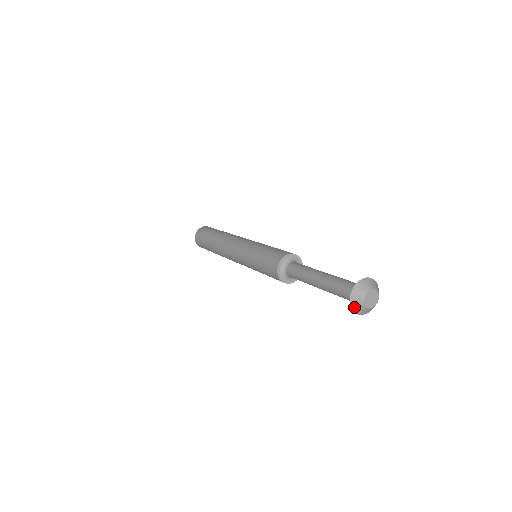
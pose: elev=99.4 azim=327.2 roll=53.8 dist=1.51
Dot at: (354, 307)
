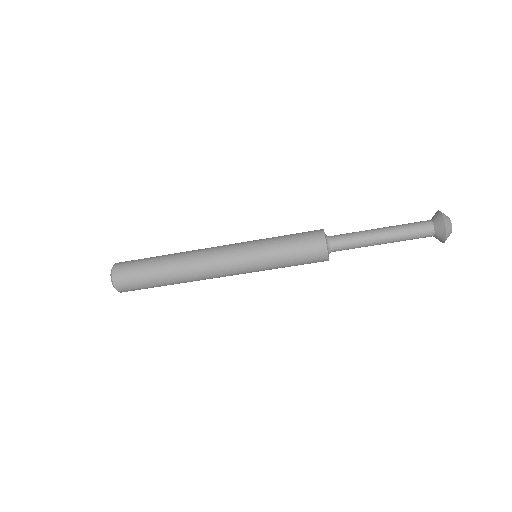
Dot at: occluded
